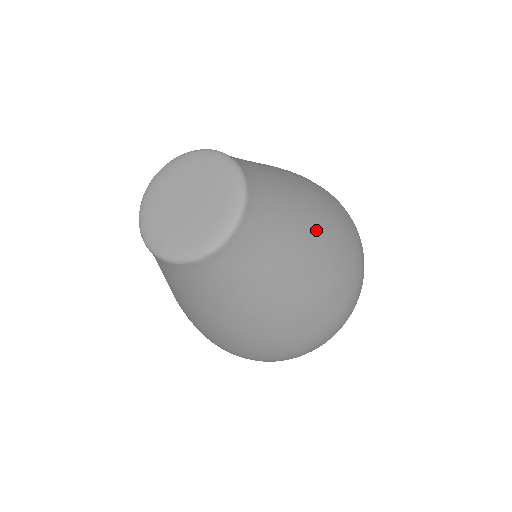
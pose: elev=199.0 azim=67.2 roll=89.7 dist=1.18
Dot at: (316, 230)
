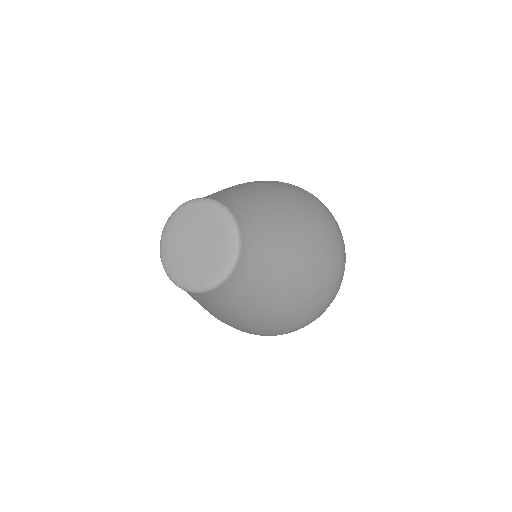
Dot at: (282, 203)
